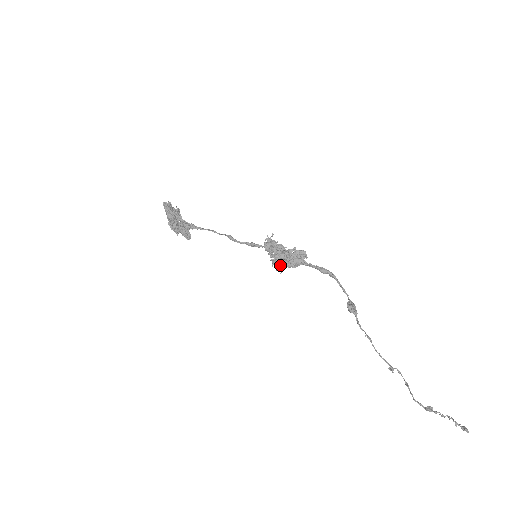
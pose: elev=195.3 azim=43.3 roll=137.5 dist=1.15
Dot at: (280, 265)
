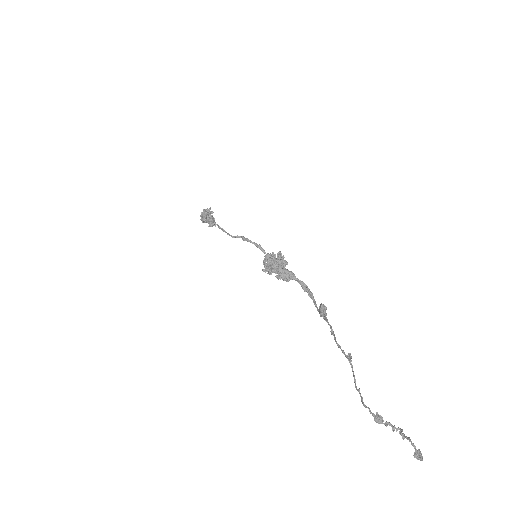
Dot at: (275, 263)
